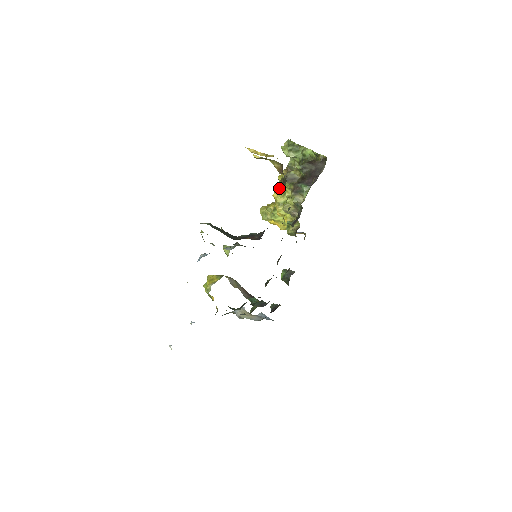
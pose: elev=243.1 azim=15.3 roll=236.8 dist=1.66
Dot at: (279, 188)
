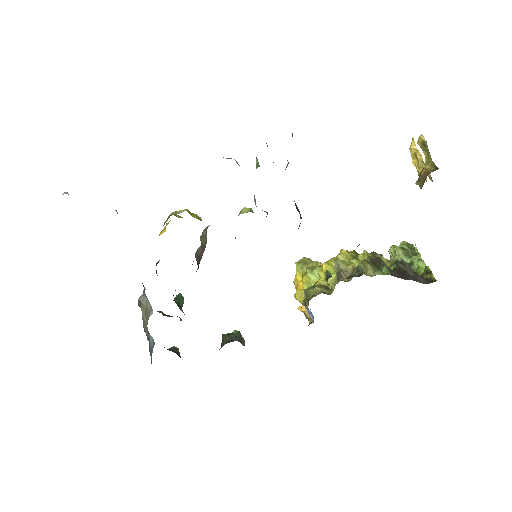
Dot at: (355, 252)
